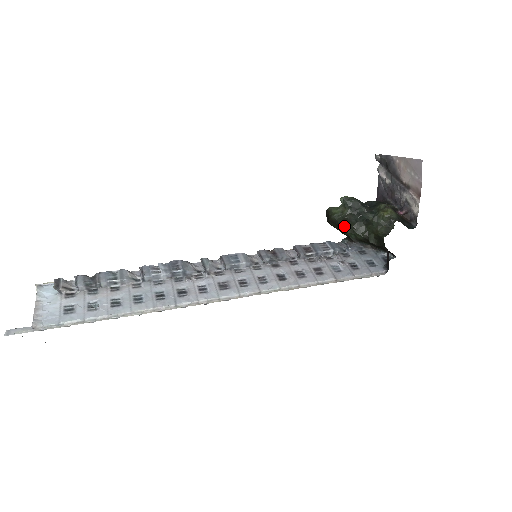
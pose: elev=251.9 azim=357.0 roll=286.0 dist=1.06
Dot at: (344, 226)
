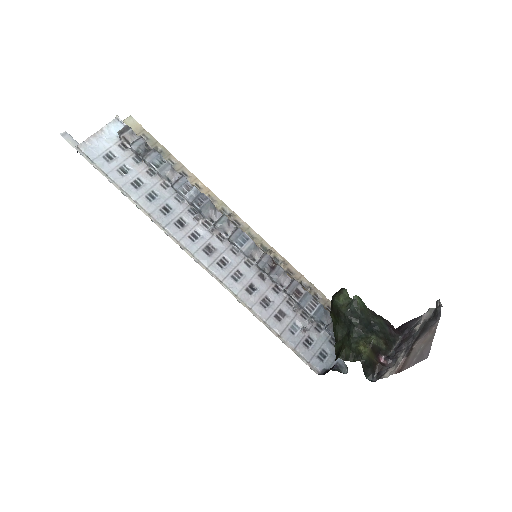
Dot at: (334, 314)
